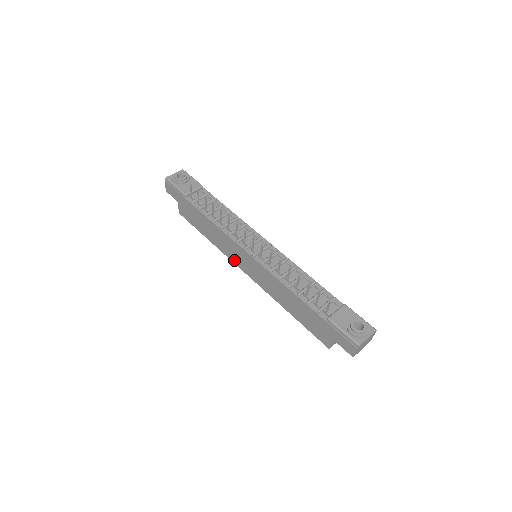
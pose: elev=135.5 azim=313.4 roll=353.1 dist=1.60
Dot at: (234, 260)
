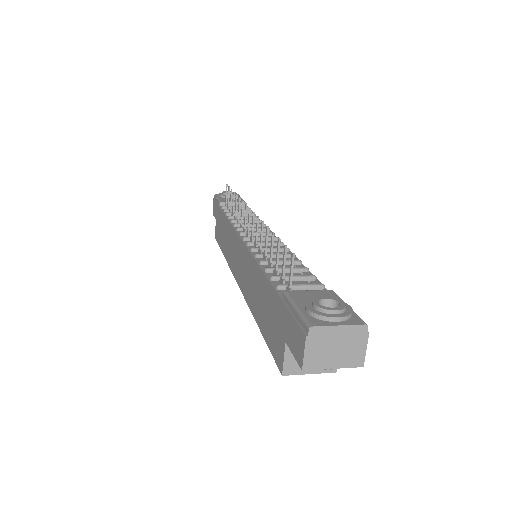
Dot at: (233, 267)
